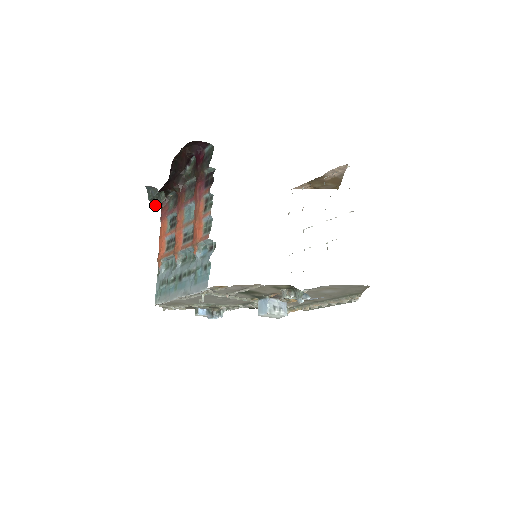
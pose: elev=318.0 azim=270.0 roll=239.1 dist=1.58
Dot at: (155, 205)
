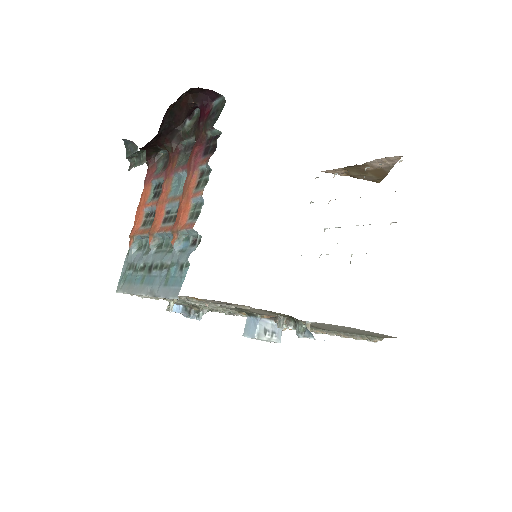
Dot at: (133, 166)
